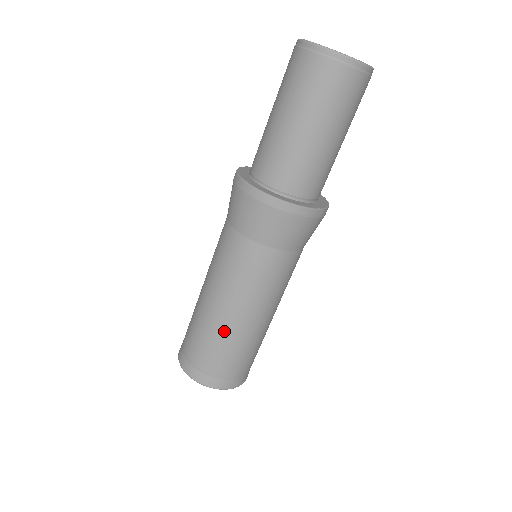
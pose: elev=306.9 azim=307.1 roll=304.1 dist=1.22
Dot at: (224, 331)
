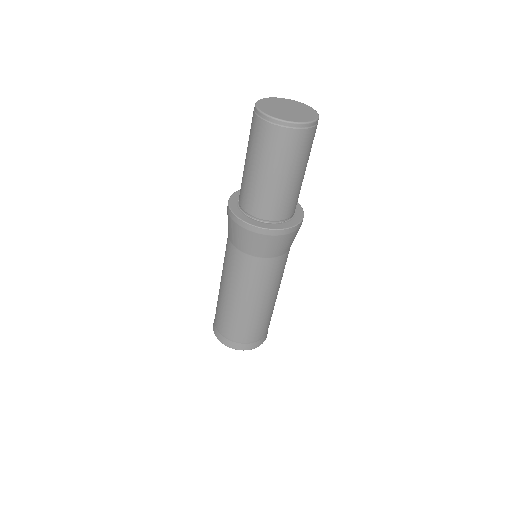
Dot at: (242, 314)
